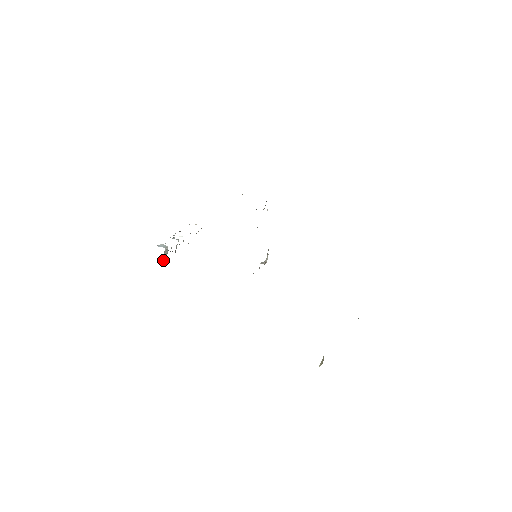
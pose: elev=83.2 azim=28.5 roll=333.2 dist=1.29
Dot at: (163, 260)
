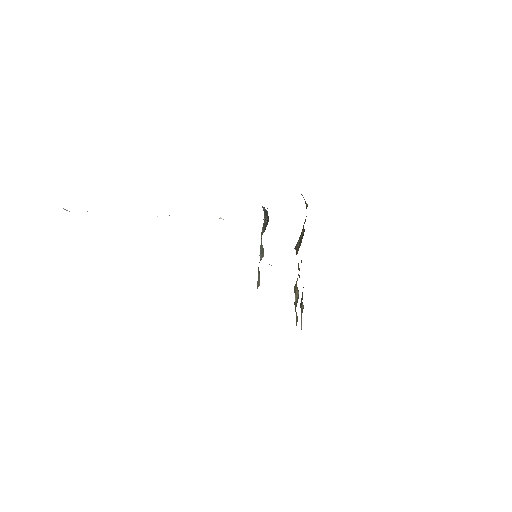
Dot at: occluded
